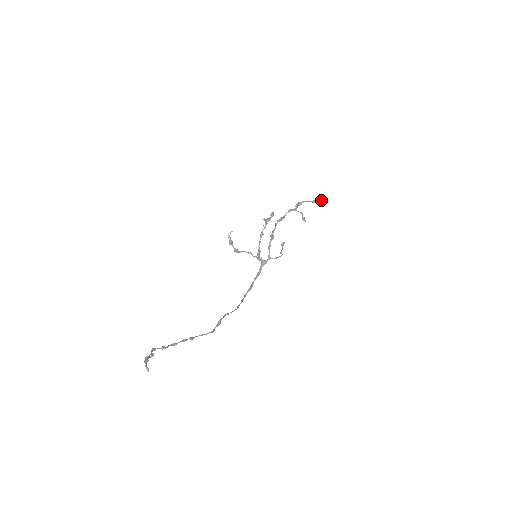
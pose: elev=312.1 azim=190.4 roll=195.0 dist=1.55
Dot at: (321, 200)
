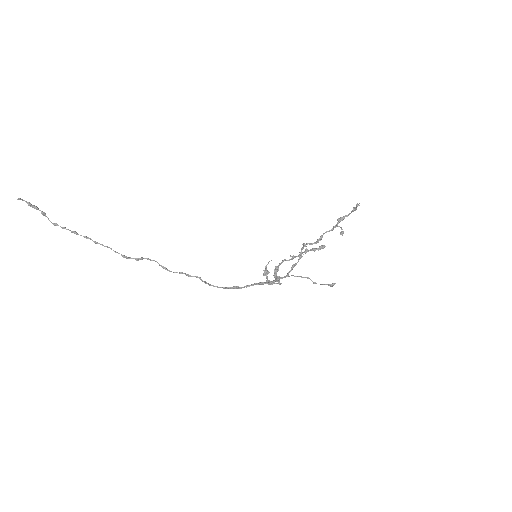
Dot at: (359, 203)
